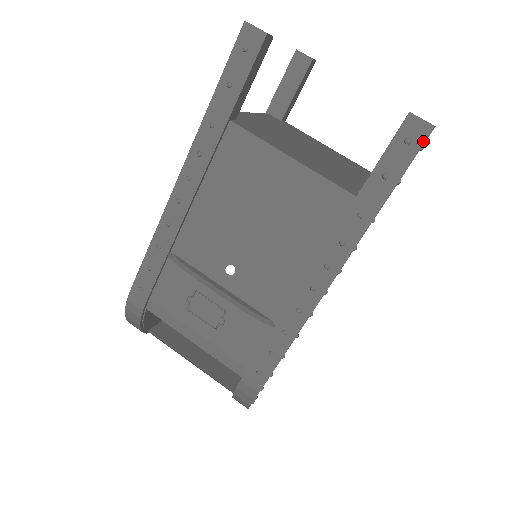
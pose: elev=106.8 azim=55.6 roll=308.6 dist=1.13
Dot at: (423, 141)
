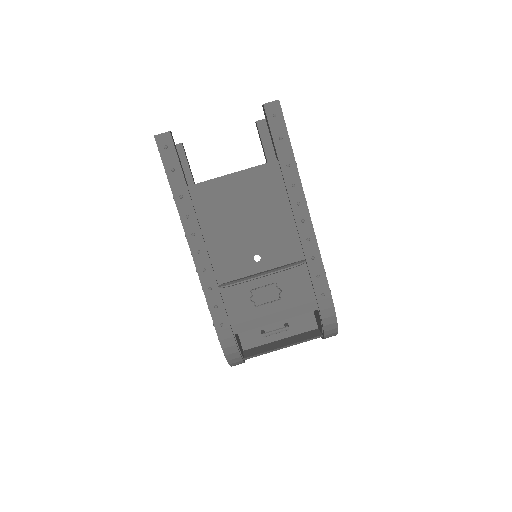
Dot at: (280, 110)
